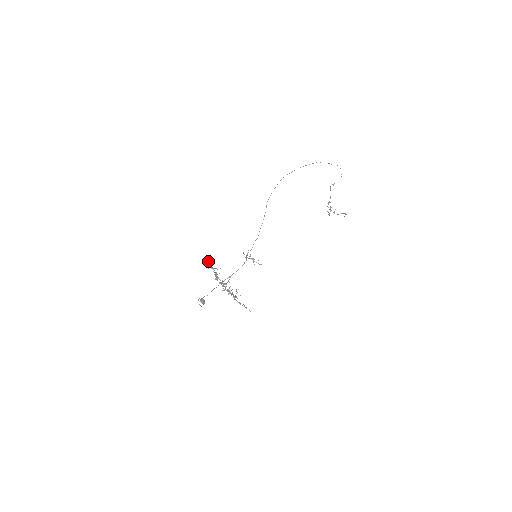
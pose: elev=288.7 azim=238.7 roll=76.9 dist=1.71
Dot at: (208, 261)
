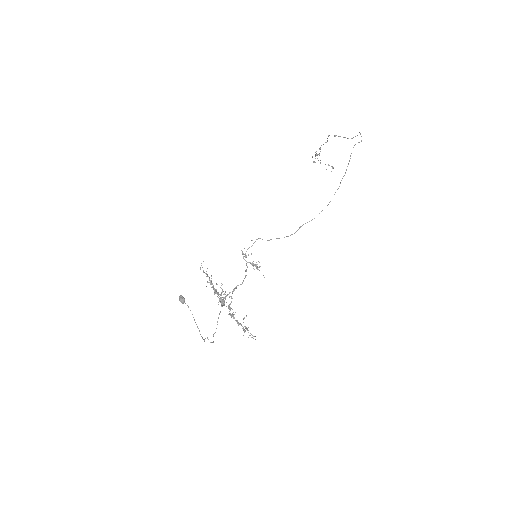
Dot at: occluded
